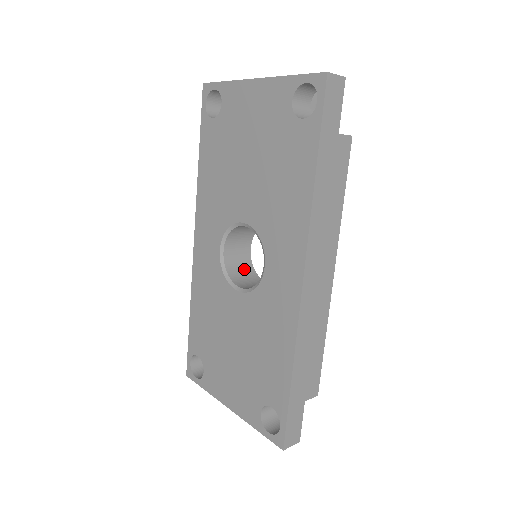
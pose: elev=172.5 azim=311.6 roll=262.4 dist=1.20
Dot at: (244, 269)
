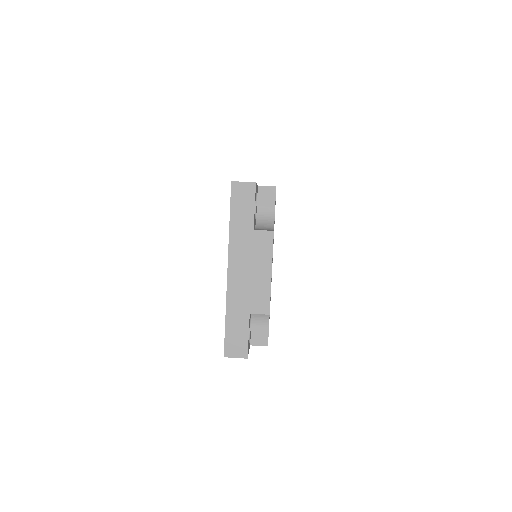
Dot at: occluded
